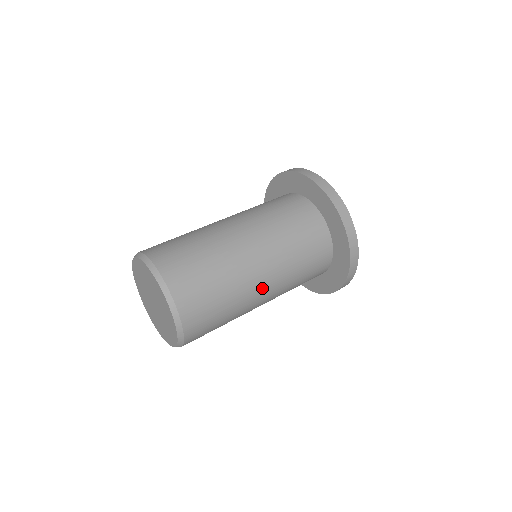
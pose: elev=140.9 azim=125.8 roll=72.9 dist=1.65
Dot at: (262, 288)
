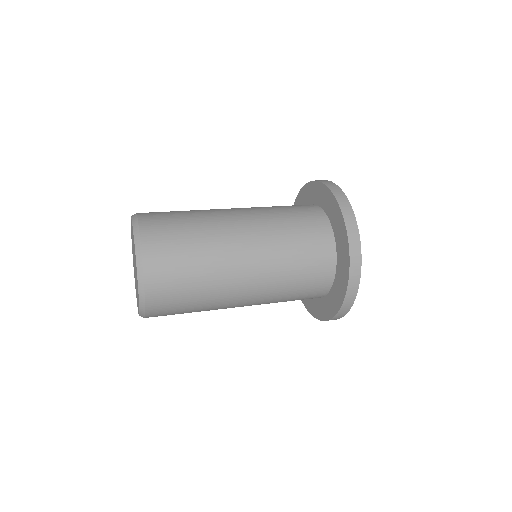
Dot at: (240, 242)
